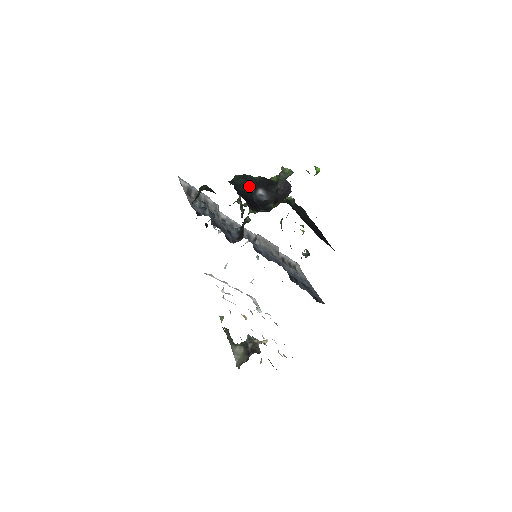
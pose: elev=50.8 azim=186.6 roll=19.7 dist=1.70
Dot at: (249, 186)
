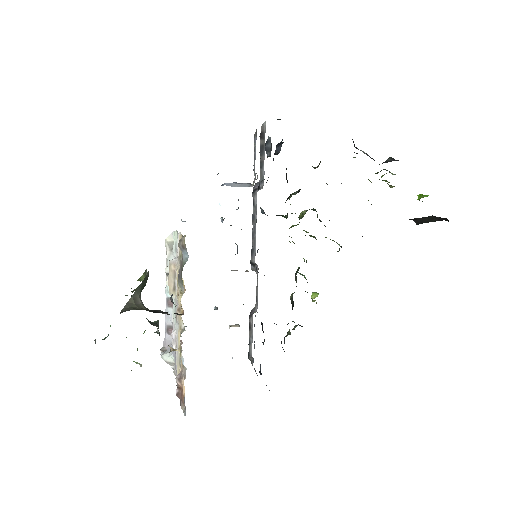
Dot at: (353, 142)
